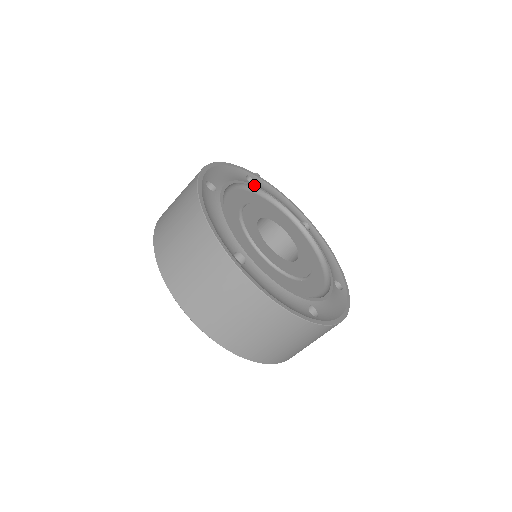
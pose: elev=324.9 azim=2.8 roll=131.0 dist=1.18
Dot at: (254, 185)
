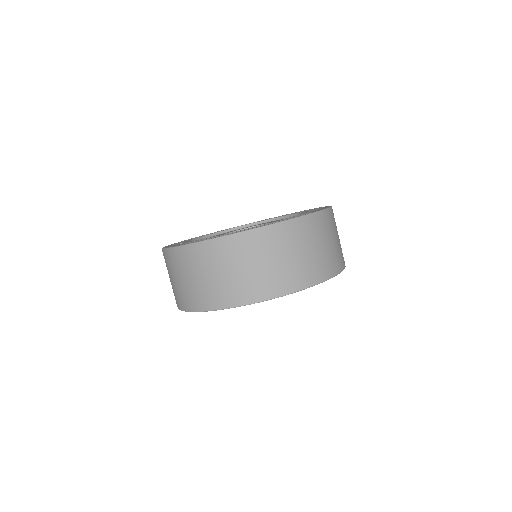
Dot at: (236, 227)
